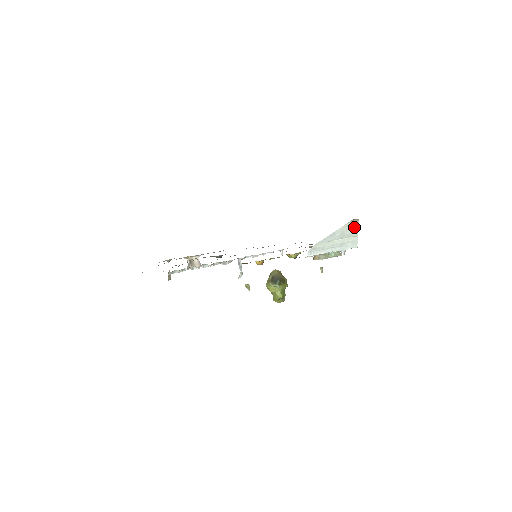
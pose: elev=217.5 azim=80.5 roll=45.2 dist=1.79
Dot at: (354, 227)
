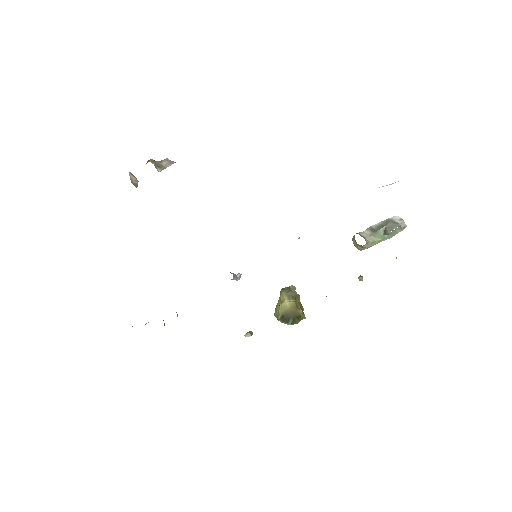
Dot at: occluded
